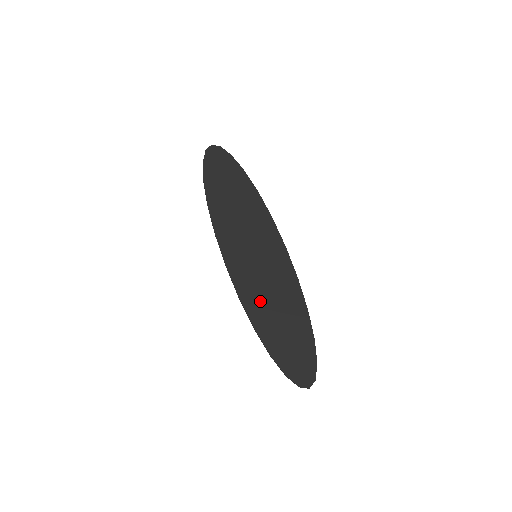
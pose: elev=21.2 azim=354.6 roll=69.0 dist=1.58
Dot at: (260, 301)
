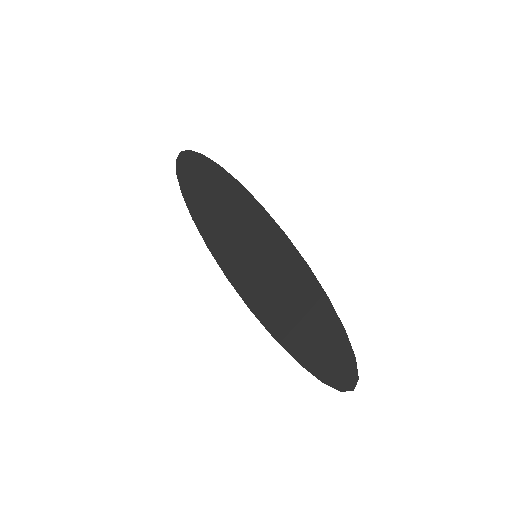
Dot at: (273, 305)
